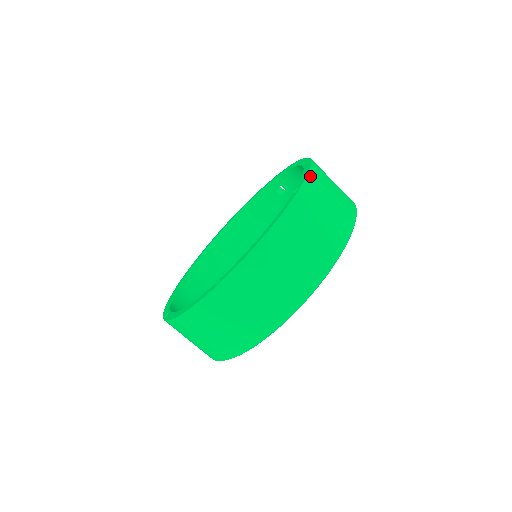
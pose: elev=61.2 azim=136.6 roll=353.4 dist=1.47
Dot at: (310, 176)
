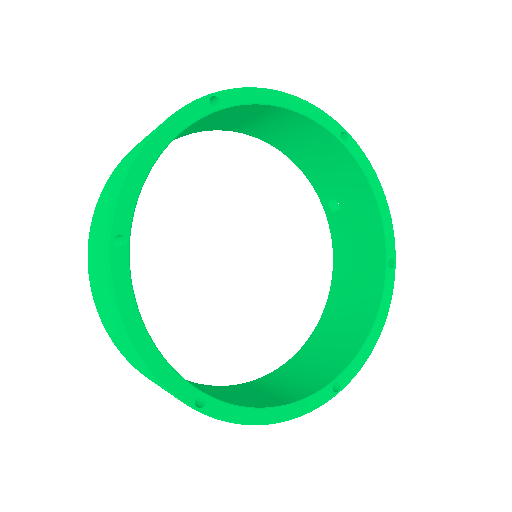
Dot at: occluded
